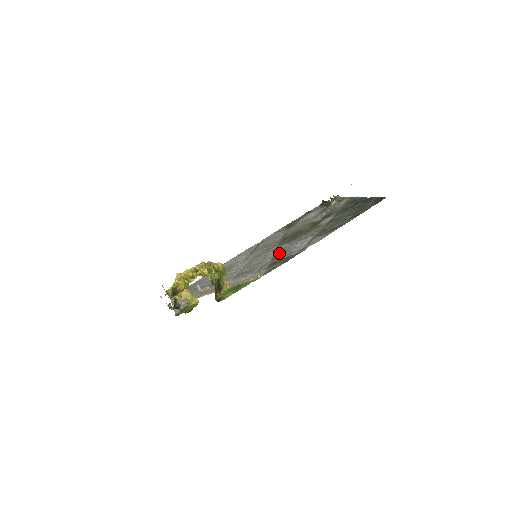
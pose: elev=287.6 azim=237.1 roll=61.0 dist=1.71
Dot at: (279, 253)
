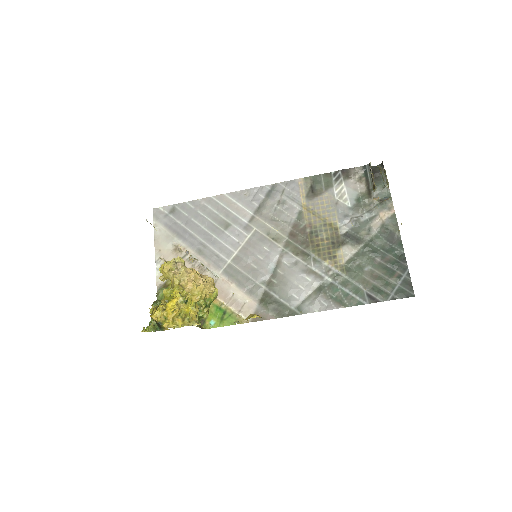
Dot at: (279, 276)
